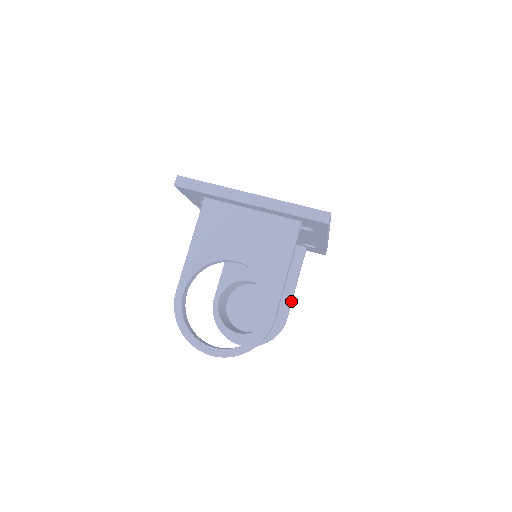
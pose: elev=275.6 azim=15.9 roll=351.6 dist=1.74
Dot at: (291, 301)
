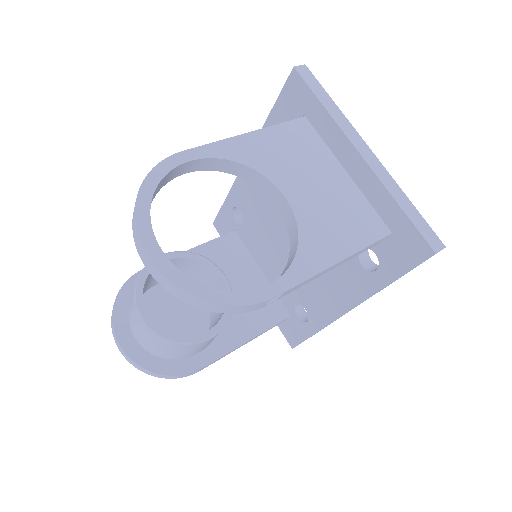
Dot at: (226, 353)
